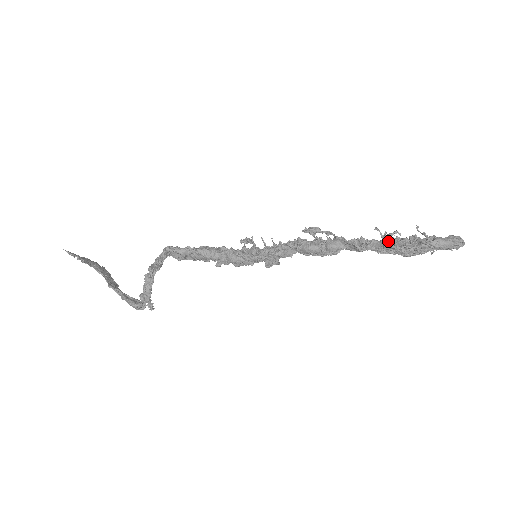
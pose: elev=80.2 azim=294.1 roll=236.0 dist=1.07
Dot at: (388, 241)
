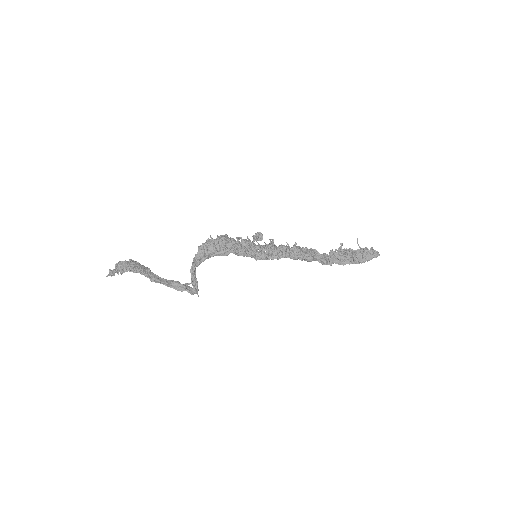
Dot at: (340, 252)
